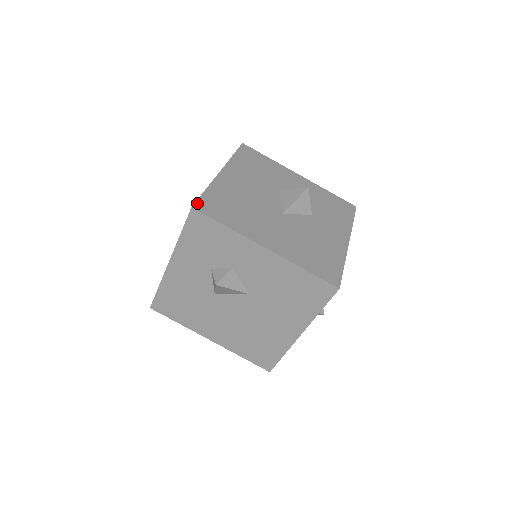
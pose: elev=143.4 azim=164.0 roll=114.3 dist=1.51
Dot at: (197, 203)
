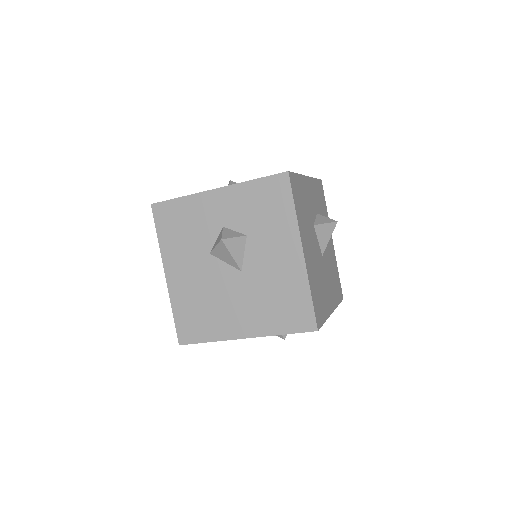
Dot at: (317, 321)
